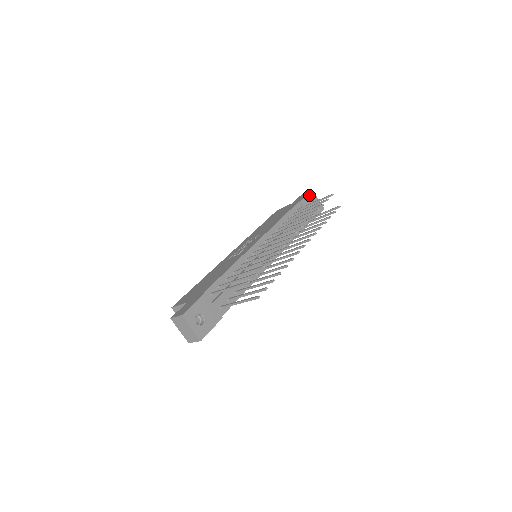
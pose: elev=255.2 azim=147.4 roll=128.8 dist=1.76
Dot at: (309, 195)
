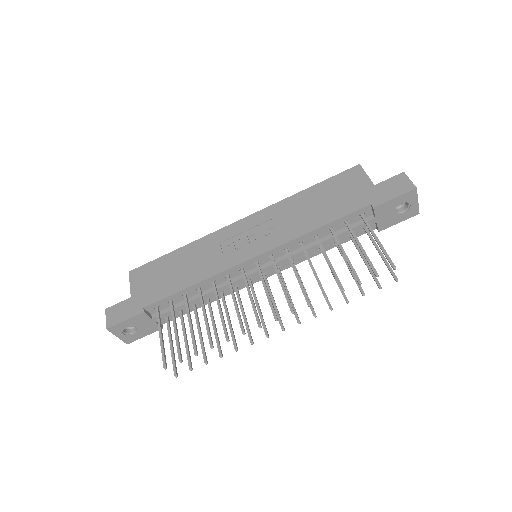
Dot at: (401, 197)
